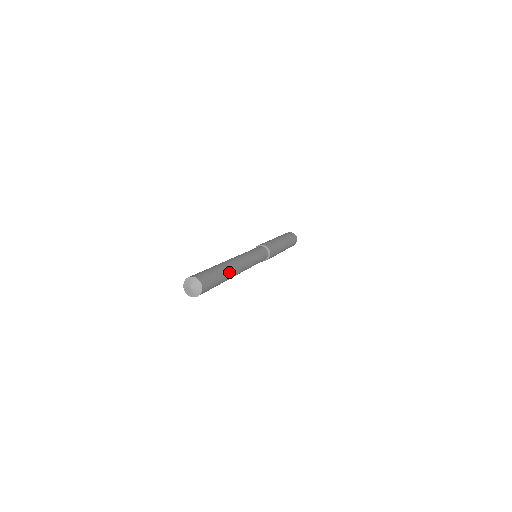
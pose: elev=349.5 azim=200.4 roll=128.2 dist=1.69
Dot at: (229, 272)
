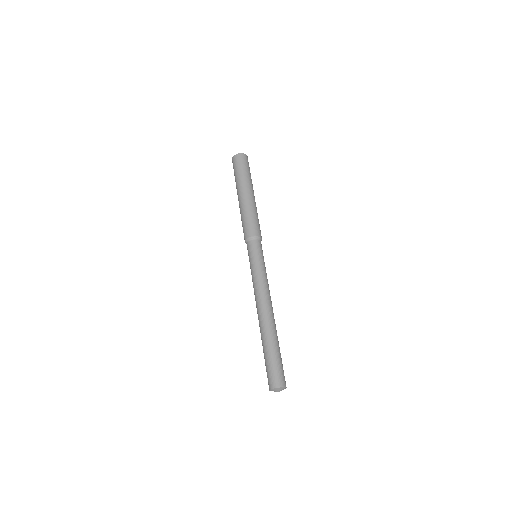
Dot at: (272, 333)
